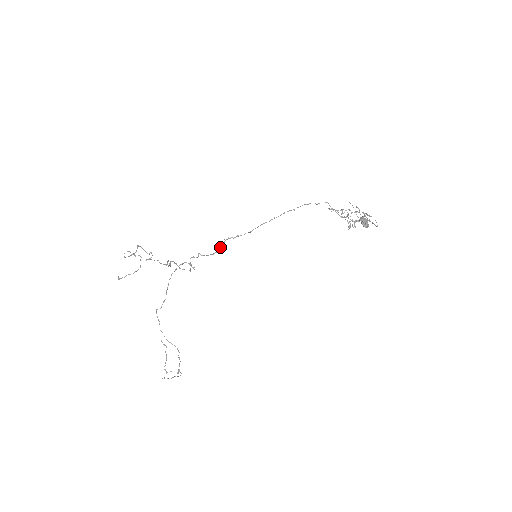
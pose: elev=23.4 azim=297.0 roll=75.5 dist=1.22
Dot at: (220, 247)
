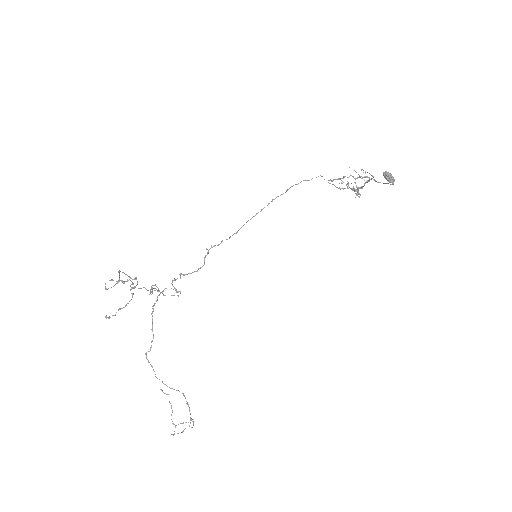
Dot at: (204, 260)
